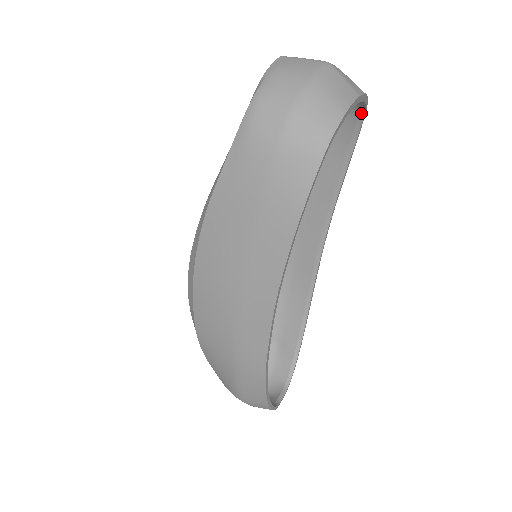
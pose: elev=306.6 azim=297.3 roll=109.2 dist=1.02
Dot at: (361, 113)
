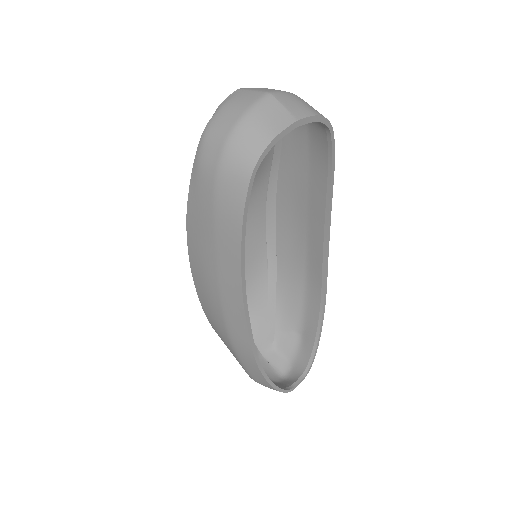
Dot at: (327, 129)
